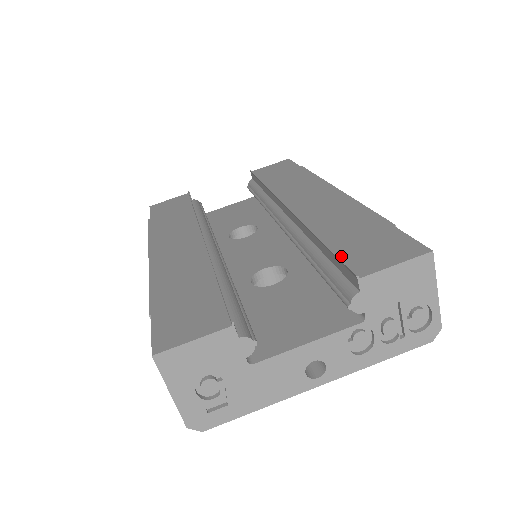
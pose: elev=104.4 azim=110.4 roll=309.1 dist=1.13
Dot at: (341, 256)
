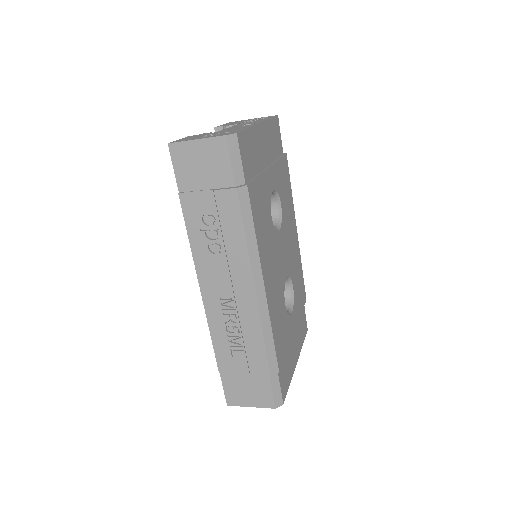
Dot at: occluded
